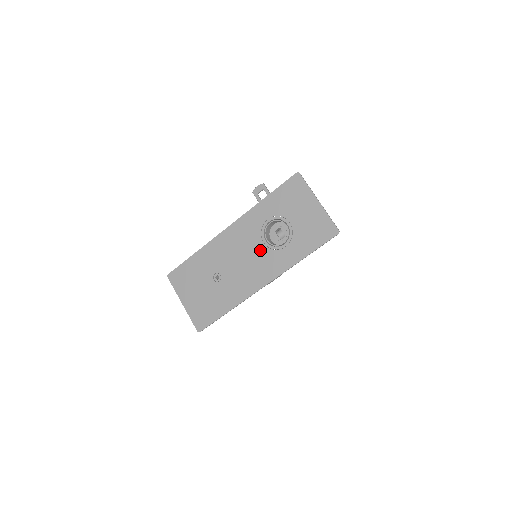
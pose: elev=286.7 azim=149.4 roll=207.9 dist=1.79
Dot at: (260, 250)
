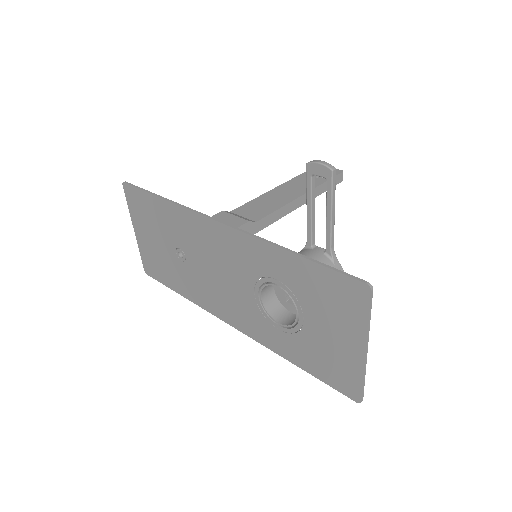
Dot at: (245, 294)
